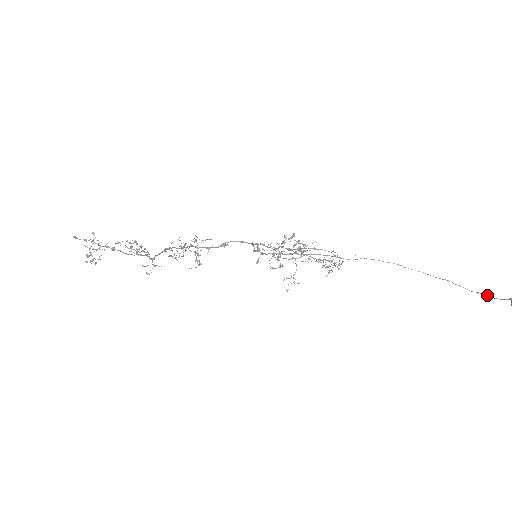
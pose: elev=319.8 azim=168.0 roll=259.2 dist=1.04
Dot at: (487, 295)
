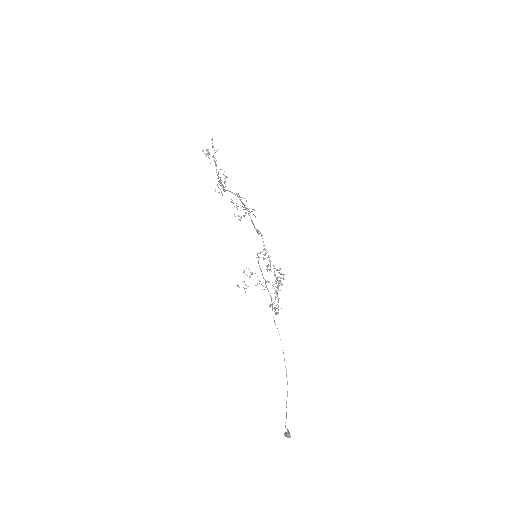
Dot at: occluded
